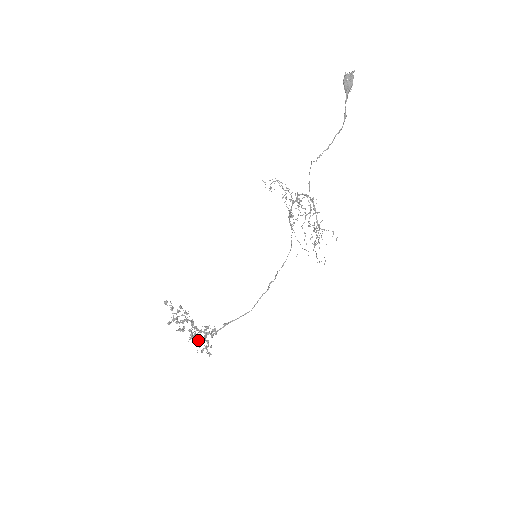
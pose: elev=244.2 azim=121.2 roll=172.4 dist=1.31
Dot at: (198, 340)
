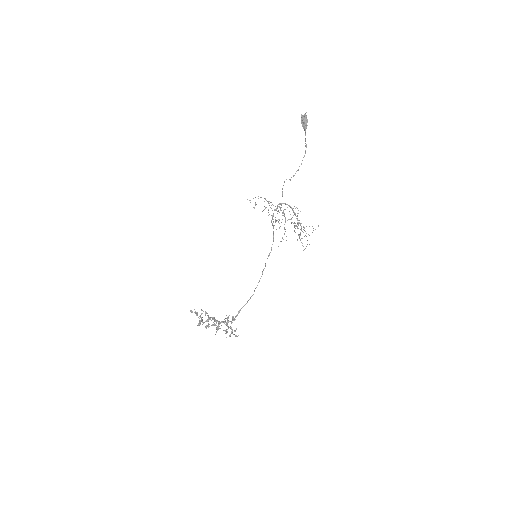
Dot at: (224, 330)
